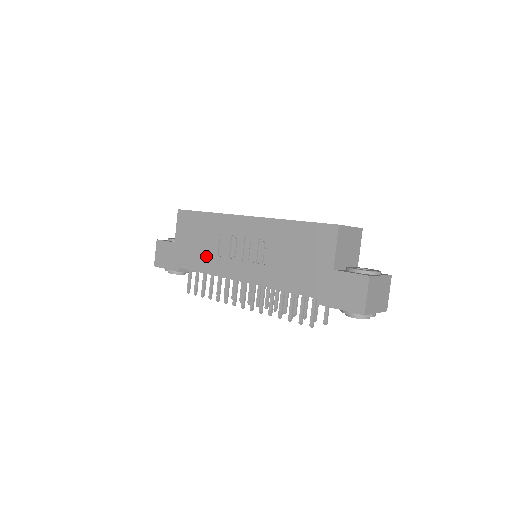
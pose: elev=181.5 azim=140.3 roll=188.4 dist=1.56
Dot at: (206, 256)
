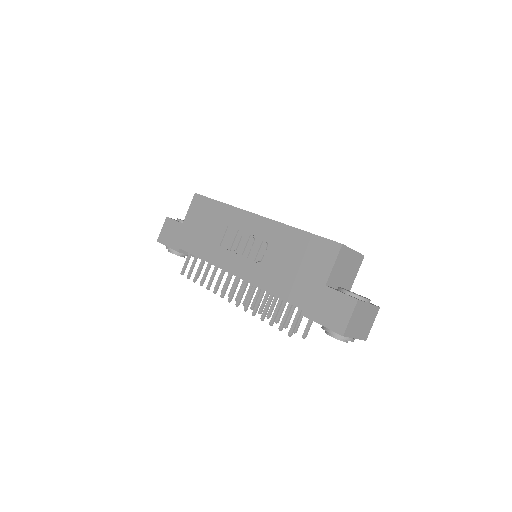
Dot at: (209, 243)
